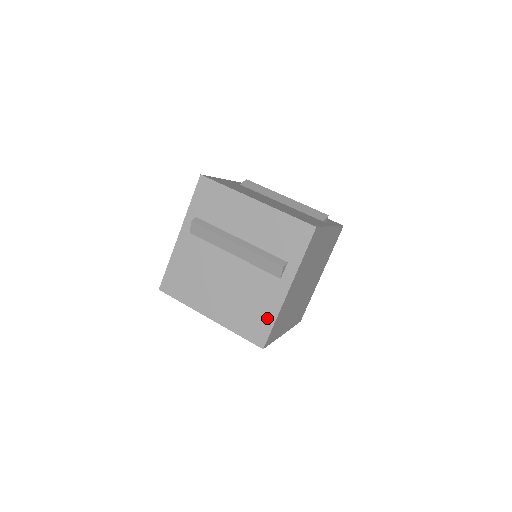
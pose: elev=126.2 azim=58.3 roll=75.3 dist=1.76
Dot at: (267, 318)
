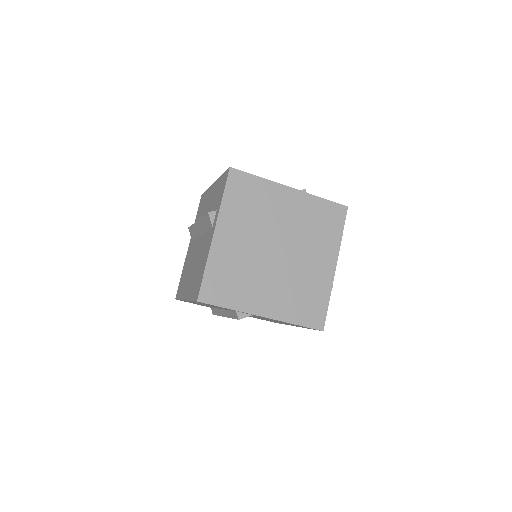
Dot at: occluded
